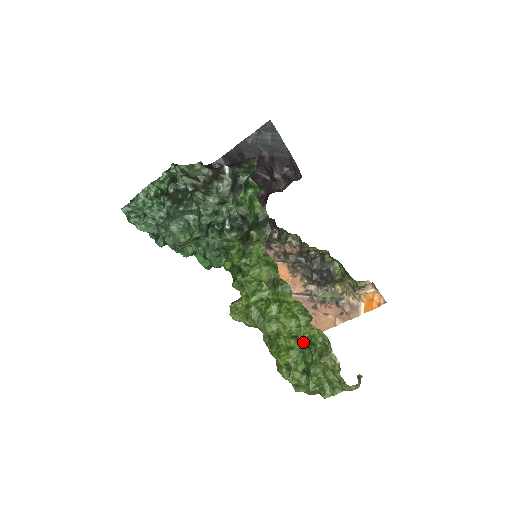
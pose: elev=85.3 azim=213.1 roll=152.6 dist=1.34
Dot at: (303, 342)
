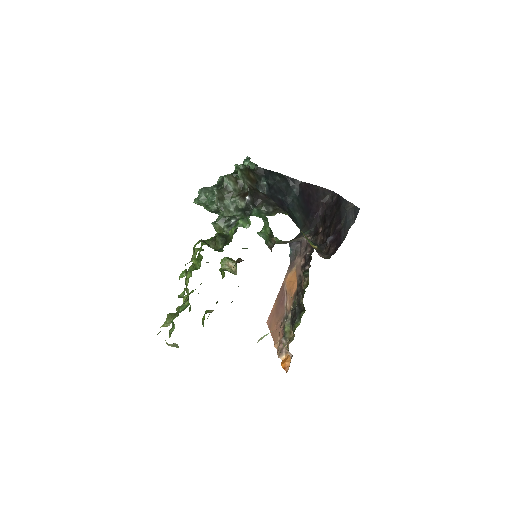
Dot at: occluded
